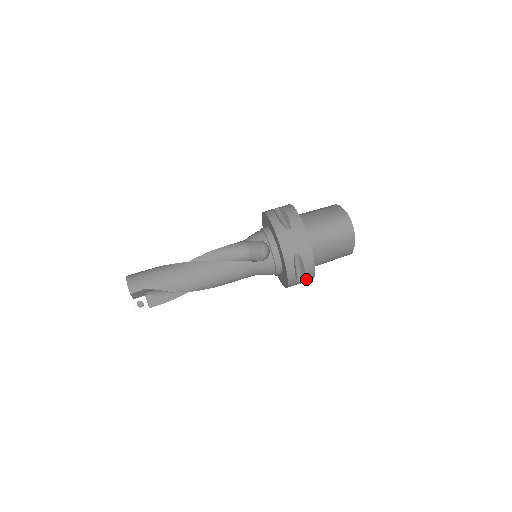
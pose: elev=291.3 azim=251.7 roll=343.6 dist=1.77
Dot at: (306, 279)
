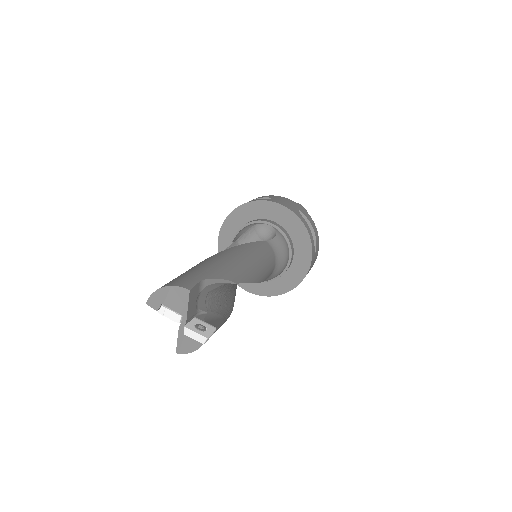
Dot at: (316, 249)
